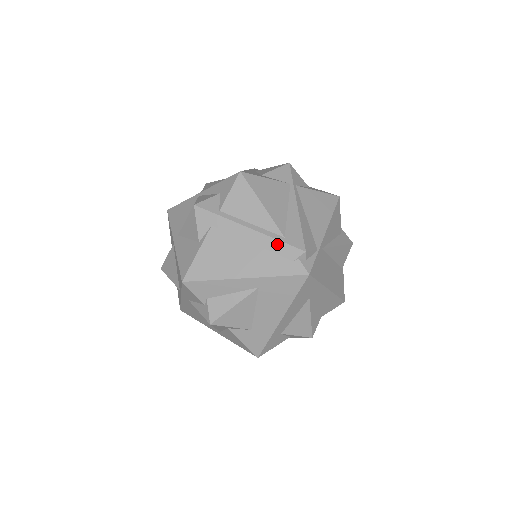
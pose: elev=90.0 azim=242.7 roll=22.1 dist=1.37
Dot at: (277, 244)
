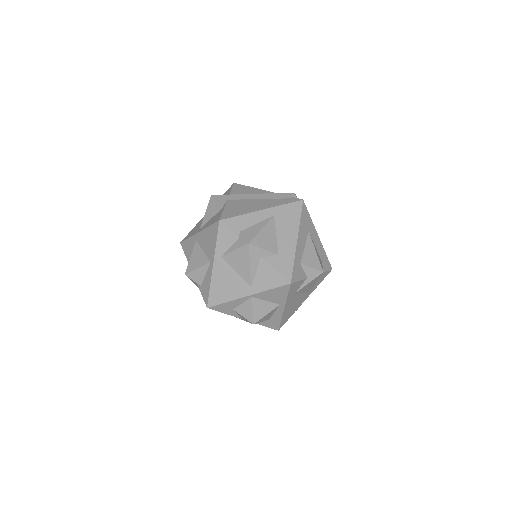
Dot at: (275, 195)
